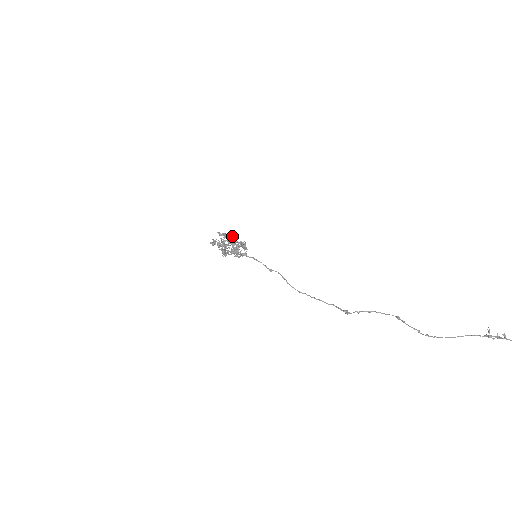
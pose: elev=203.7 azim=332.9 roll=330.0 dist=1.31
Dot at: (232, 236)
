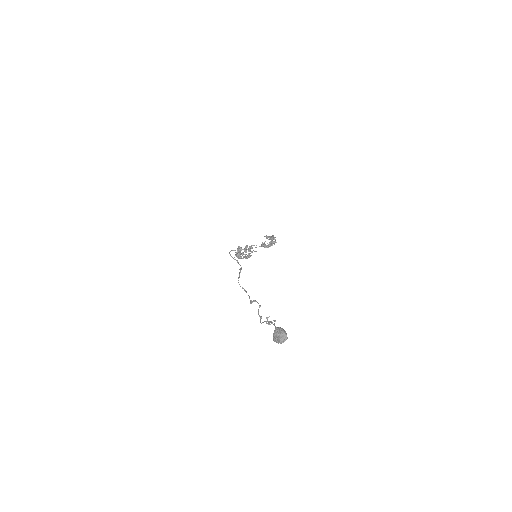
Dot at: (270, 238)
